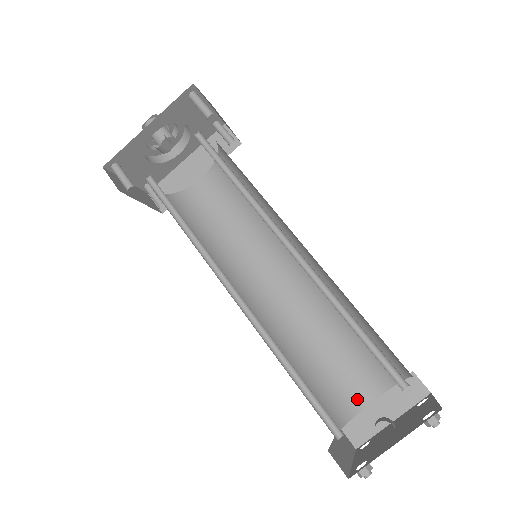
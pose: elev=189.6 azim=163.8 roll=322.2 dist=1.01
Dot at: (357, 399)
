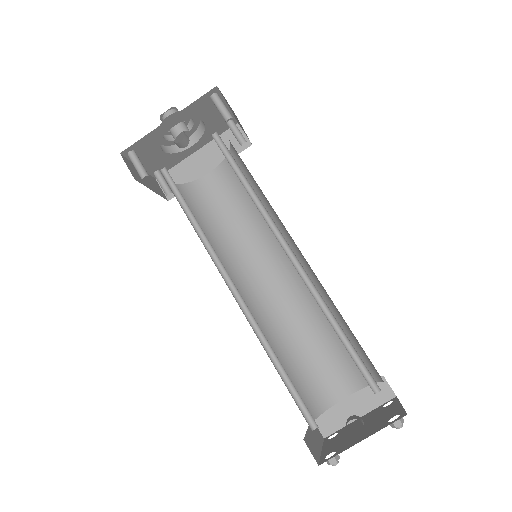
Dot at: (331, 395)
